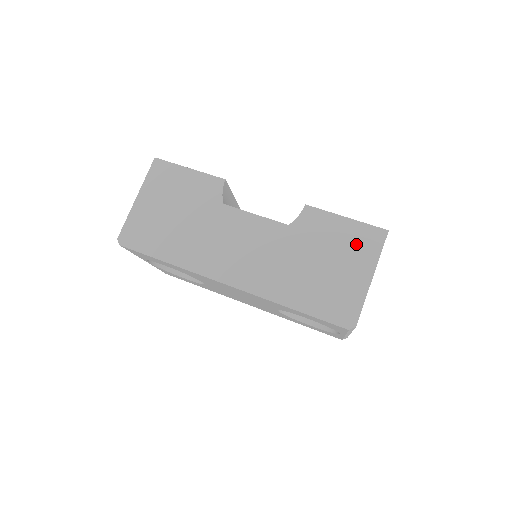
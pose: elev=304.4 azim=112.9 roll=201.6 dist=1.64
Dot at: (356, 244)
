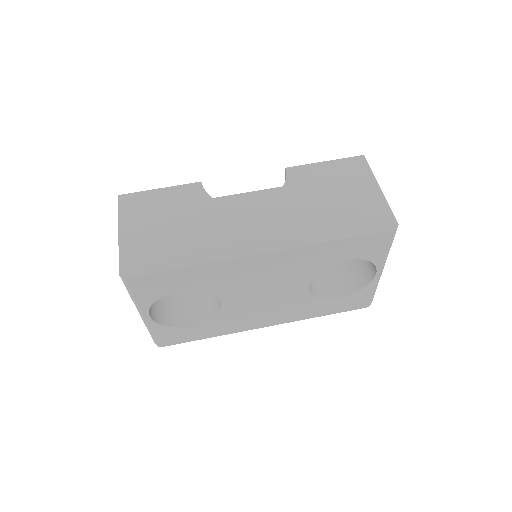
Dot at: (348, 173)
